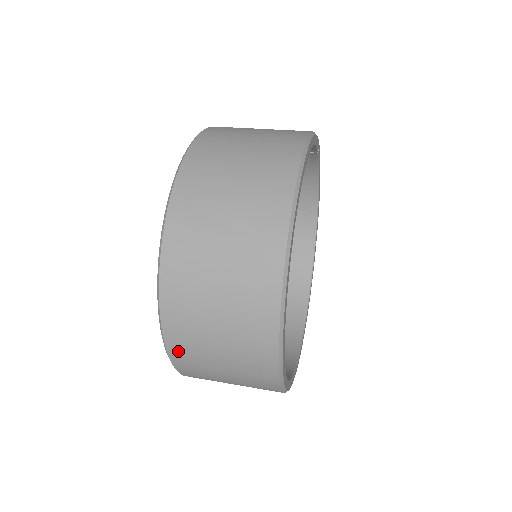
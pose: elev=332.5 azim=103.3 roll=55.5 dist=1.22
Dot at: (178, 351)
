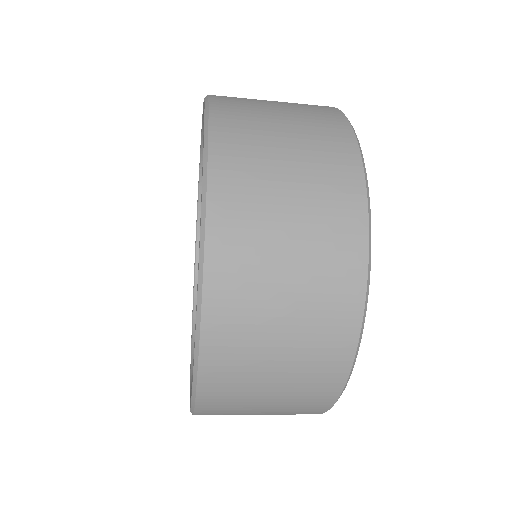
Dot at: (222, 281)
